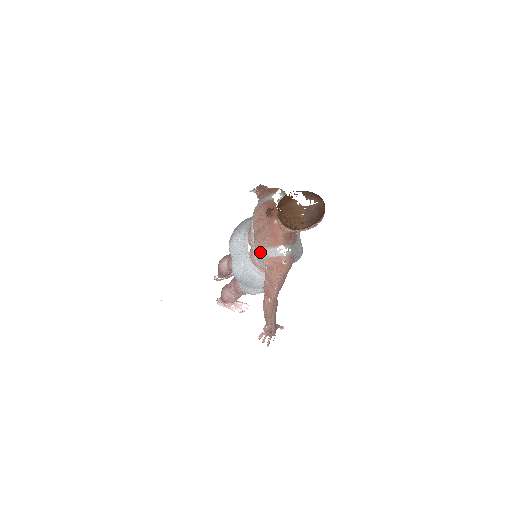
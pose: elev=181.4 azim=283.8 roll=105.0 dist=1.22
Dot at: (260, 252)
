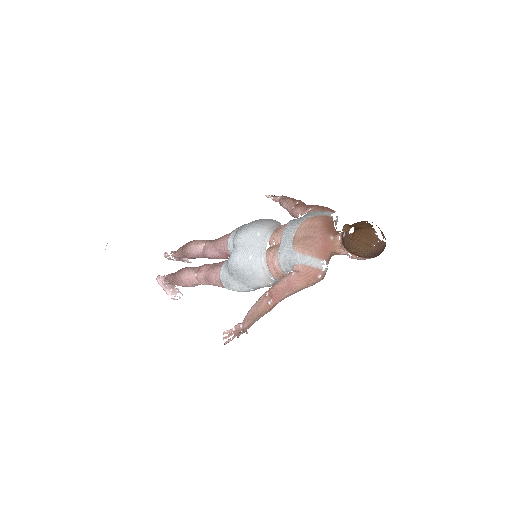
Dot at: (300, 256)
